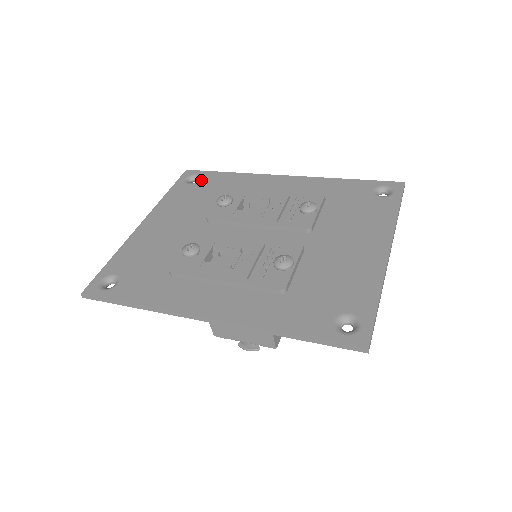
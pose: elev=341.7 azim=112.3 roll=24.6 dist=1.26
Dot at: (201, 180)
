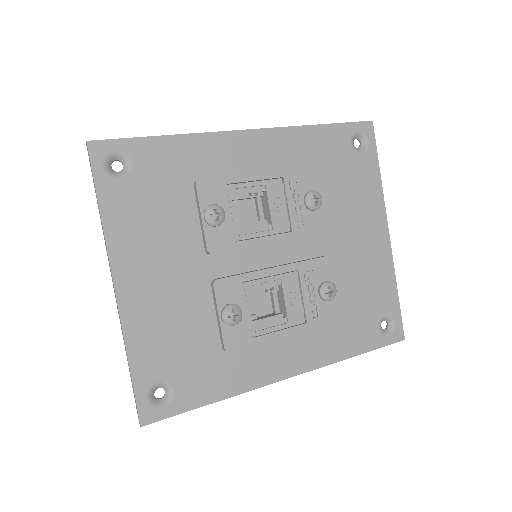
Dot at: (135, 166)
